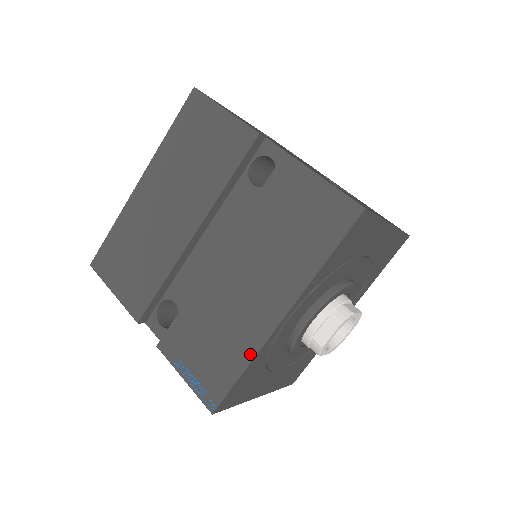
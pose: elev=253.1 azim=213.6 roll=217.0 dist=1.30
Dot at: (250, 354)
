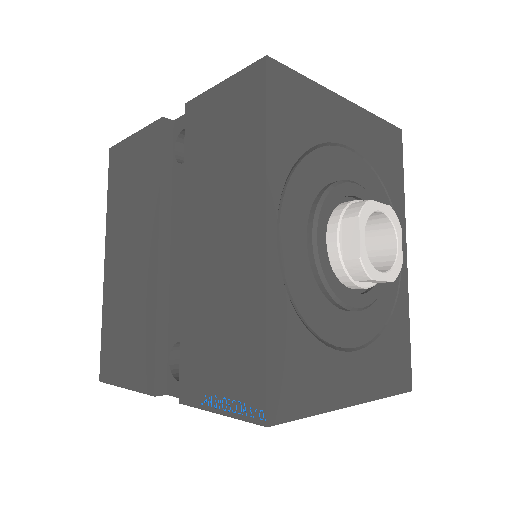
Dot at: (260, 306)
